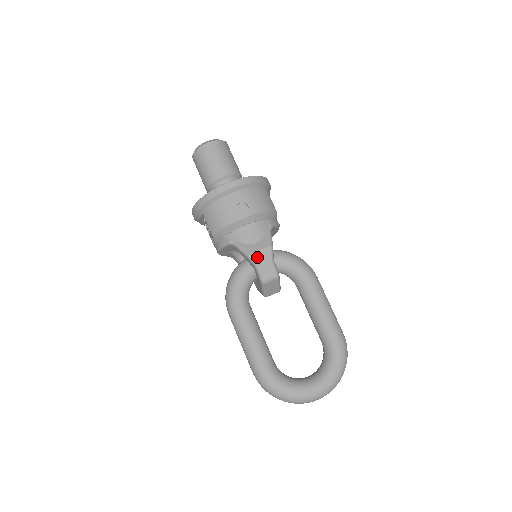
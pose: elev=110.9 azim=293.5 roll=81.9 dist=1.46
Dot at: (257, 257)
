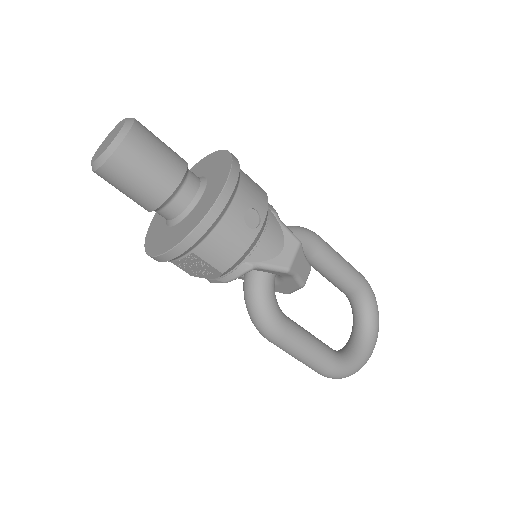
Dot at: (295, 265)
